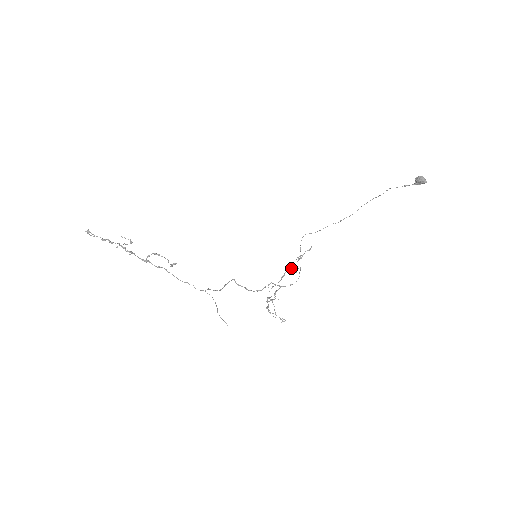
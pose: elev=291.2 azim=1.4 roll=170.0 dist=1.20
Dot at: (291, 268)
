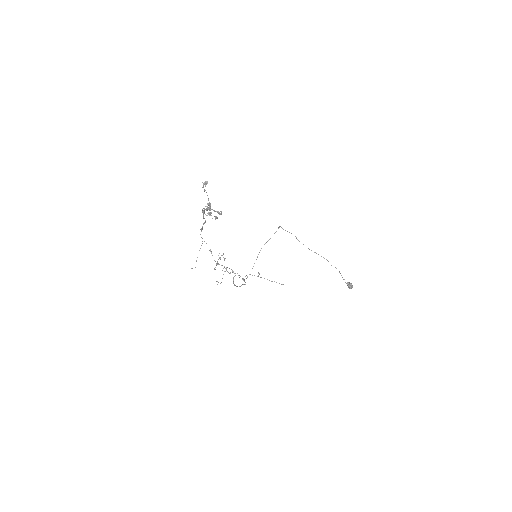
Dot at: (261, 277)
